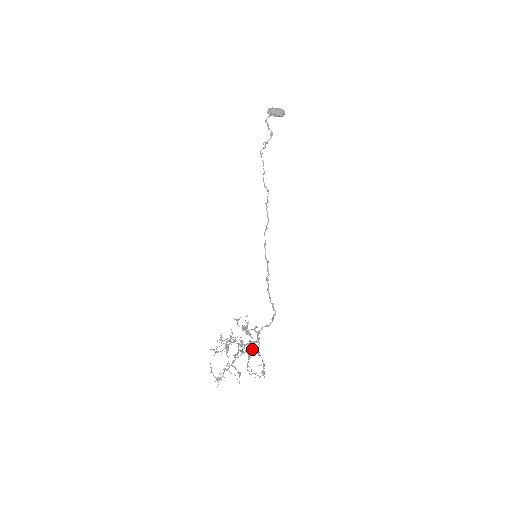
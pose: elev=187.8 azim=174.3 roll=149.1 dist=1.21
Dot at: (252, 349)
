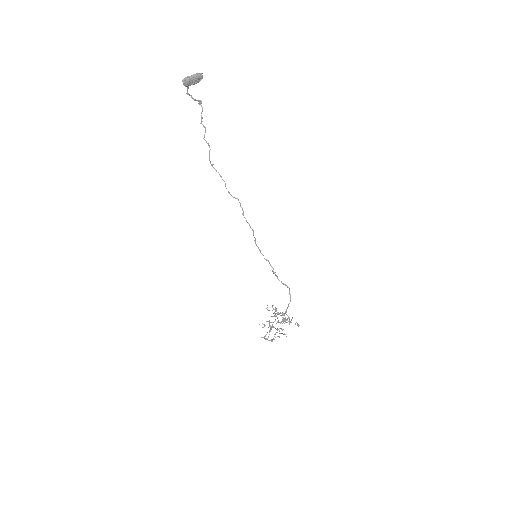
Dot at: (286, 320)
